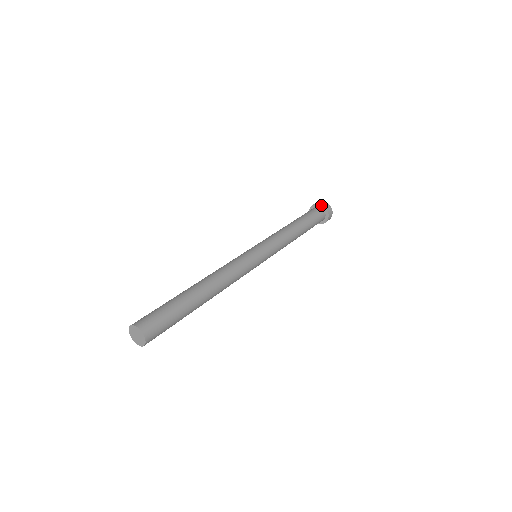
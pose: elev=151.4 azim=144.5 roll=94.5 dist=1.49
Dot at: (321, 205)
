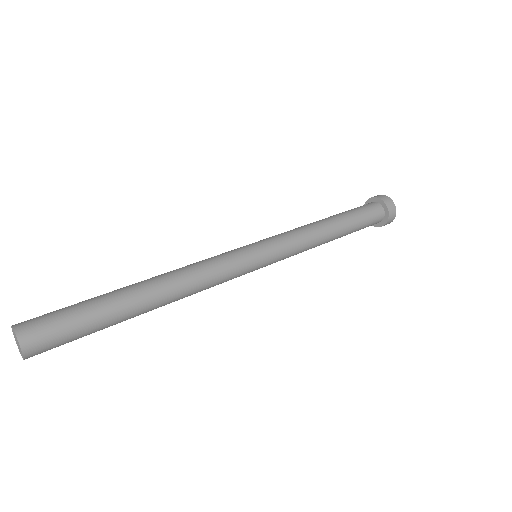
Dot at: (378, 199)
